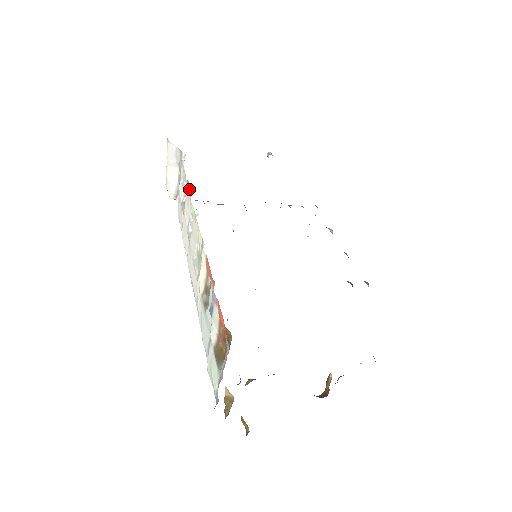
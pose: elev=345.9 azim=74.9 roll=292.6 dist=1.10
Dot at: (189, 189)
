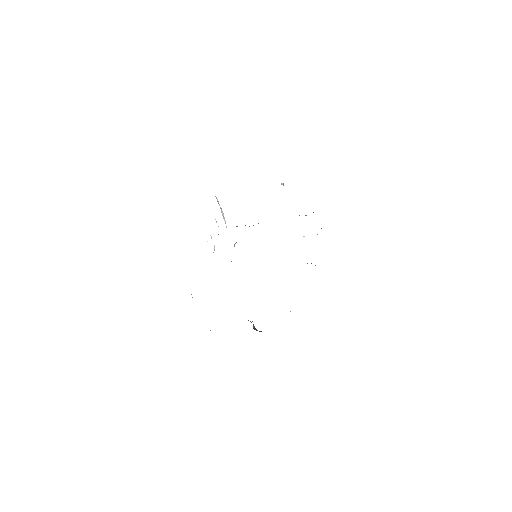
Dot at: occluded
